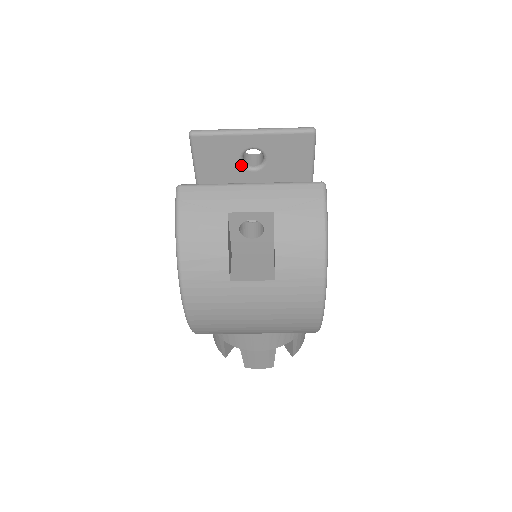
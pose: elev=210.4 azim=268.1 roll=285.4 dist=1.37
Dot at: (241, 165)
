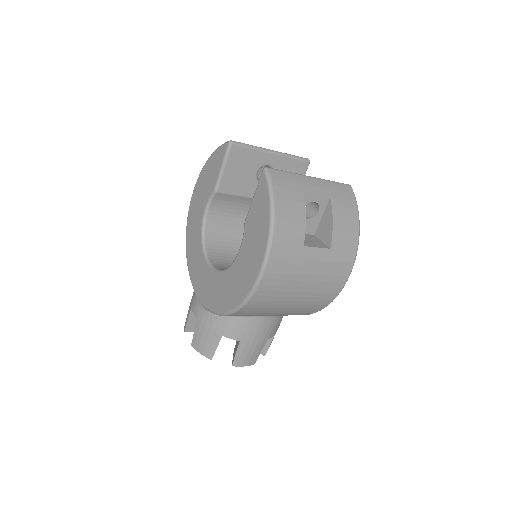
Dot at: (255, 178)
